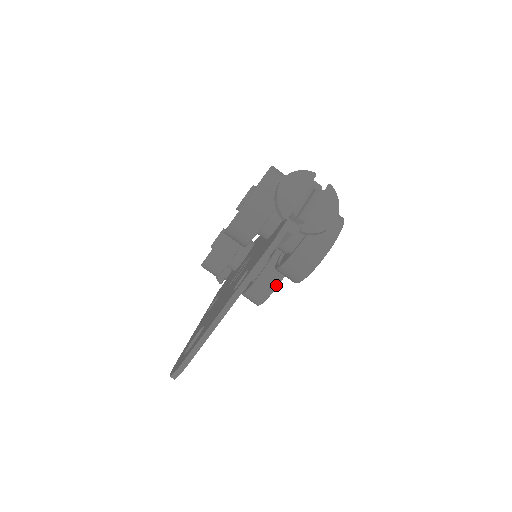
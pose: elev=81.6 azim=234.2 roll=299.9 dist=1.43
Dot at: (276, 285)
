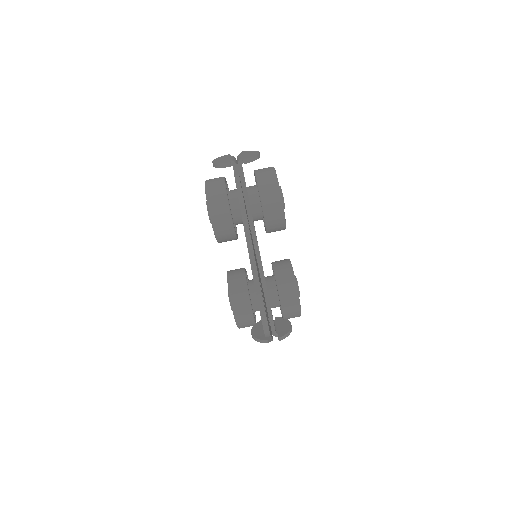
Dot at: (291, 271)
